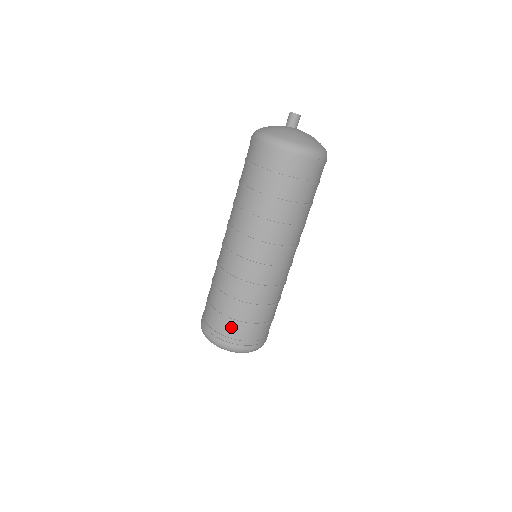
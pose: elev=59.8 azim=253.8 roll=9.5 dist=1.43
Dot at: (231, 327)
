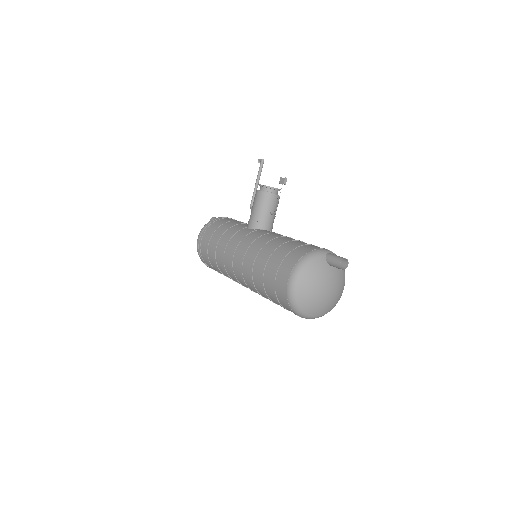
Dot at: occluded
